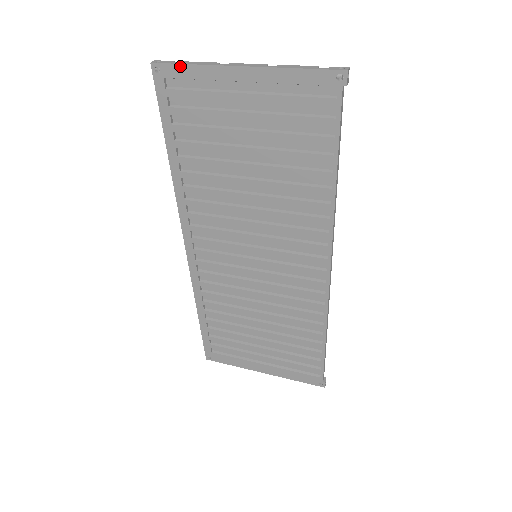
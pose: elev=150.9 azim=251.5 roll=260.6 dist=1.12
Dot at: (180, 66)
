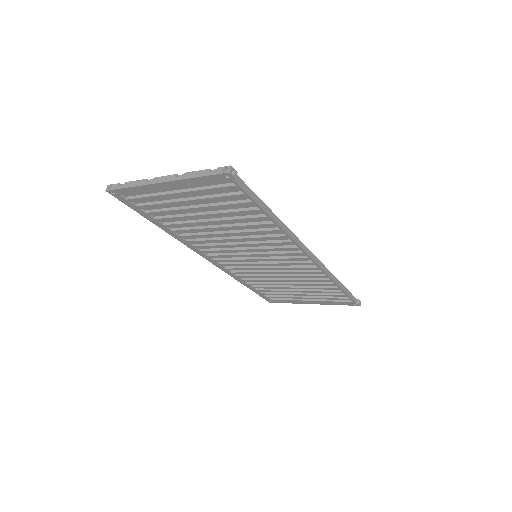
Dot at: (124, 189)
